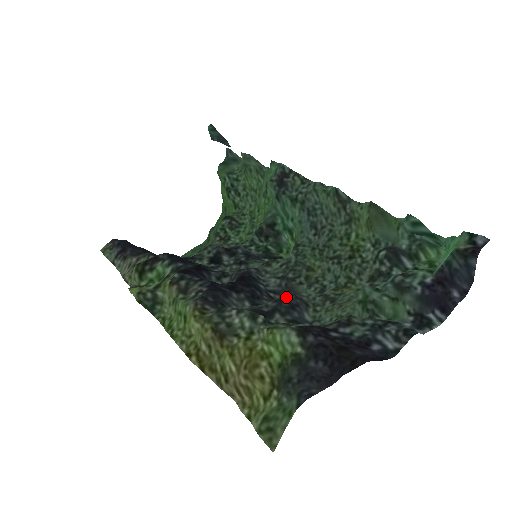
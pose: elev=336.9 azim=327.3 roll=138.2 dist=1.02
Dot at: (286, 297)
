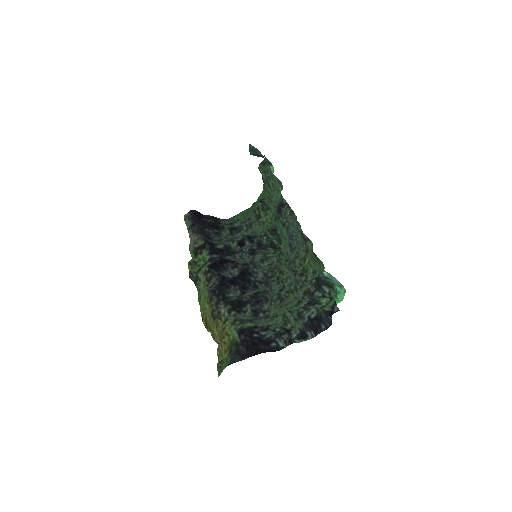
Dot at: (256, 295)
